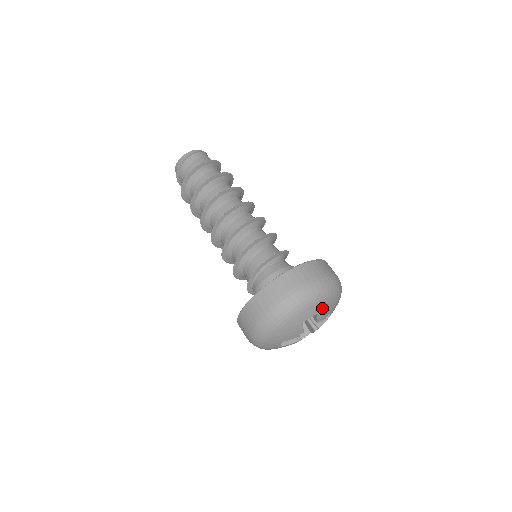
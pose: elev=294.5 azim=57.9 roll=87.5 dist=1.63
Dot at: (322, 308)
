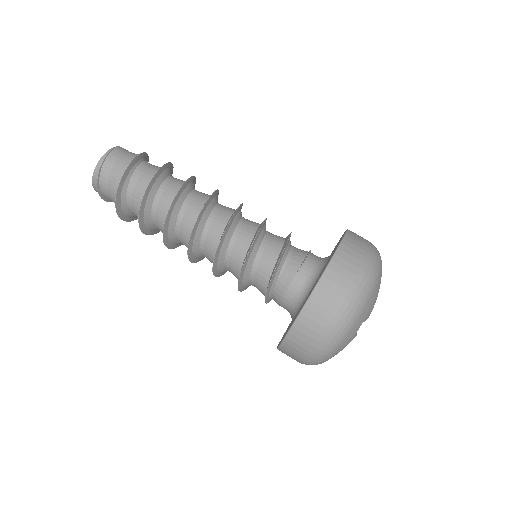
Dot at: (365, 314)
